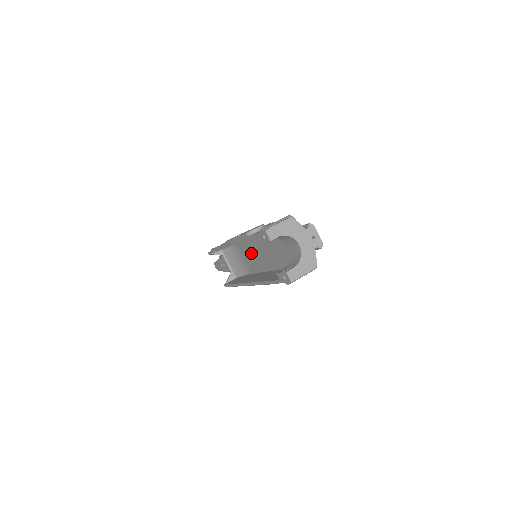
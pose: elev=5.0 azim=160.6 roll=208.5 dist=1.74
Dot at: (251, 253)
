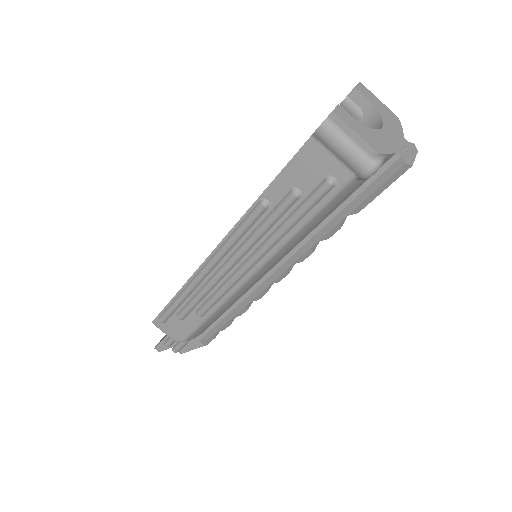
Dot at: occluded
